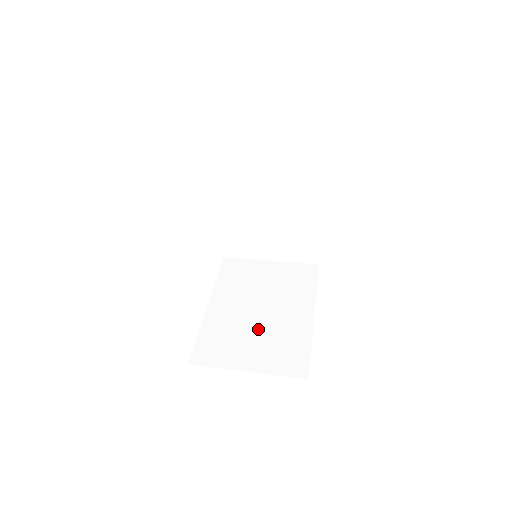
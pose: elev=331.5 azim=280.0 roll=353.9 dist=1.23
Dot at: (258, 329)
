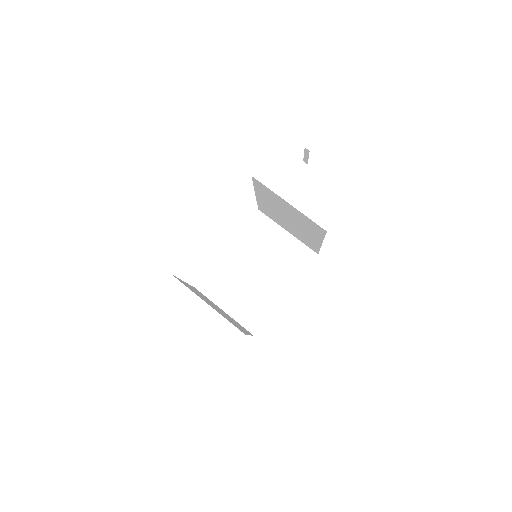
Dot at: (246, 286)
